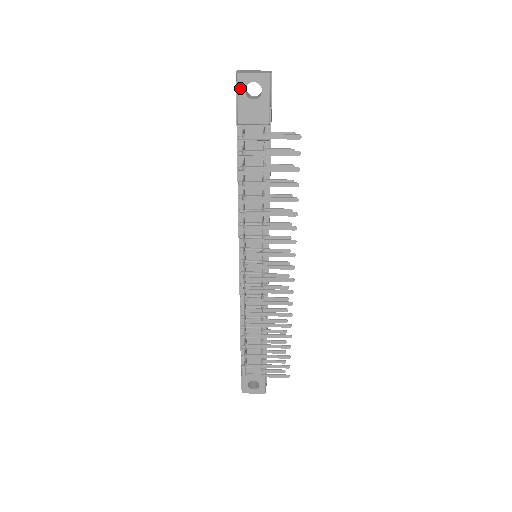
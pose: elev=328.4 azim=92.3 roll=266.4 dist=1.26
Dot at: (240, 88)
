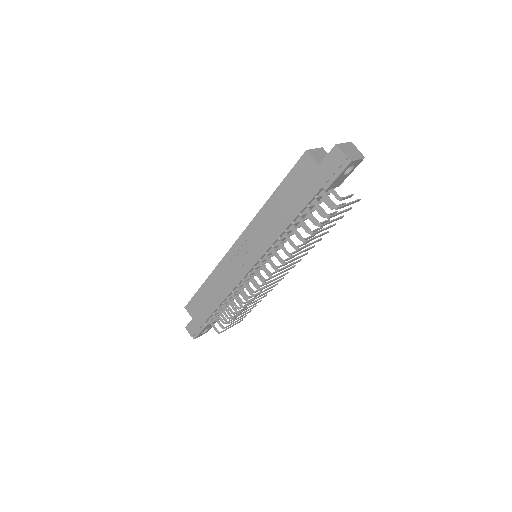
Dot at: (345, 170)
